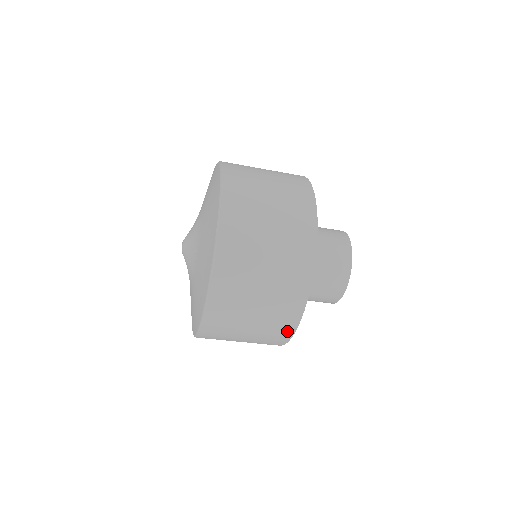
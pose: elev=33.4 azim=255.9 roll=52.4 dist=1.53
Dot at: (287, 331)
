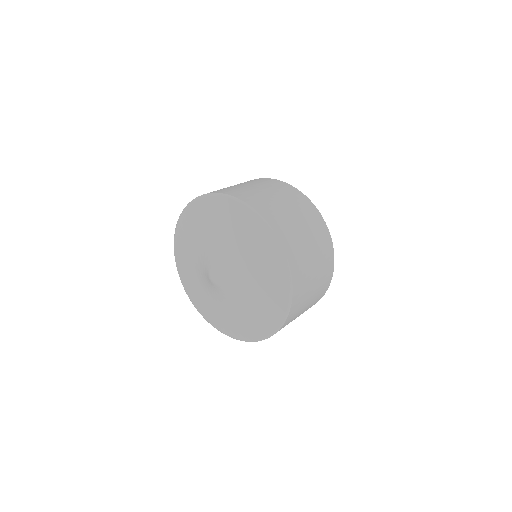
Dot at: occluded
